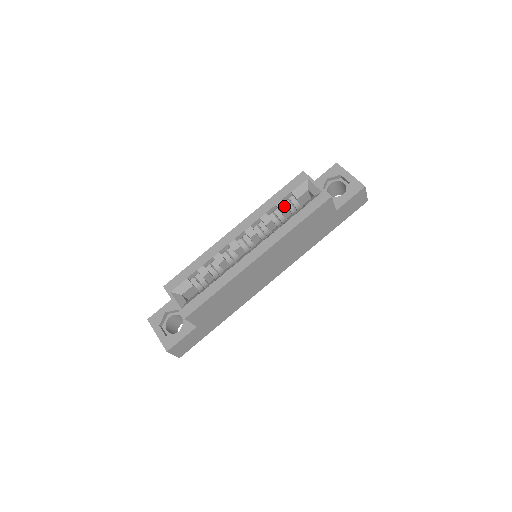
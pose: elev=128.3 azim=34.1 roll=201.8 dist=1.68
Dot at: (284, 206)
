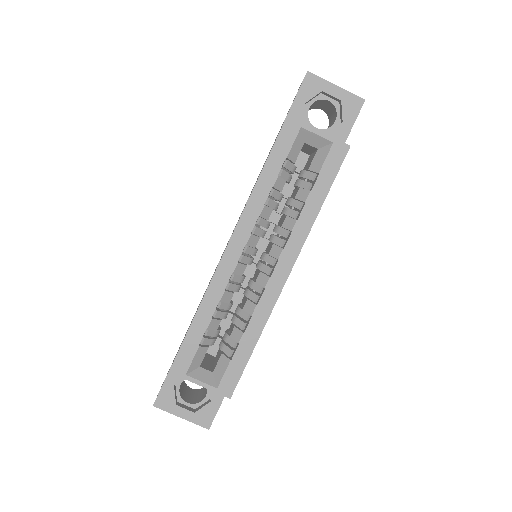
Dot at: (282, 182)
